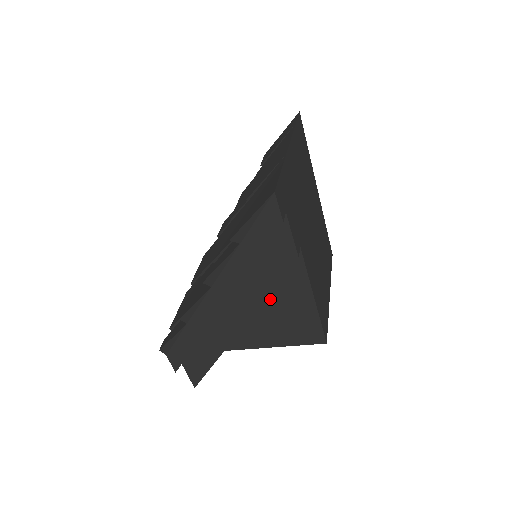
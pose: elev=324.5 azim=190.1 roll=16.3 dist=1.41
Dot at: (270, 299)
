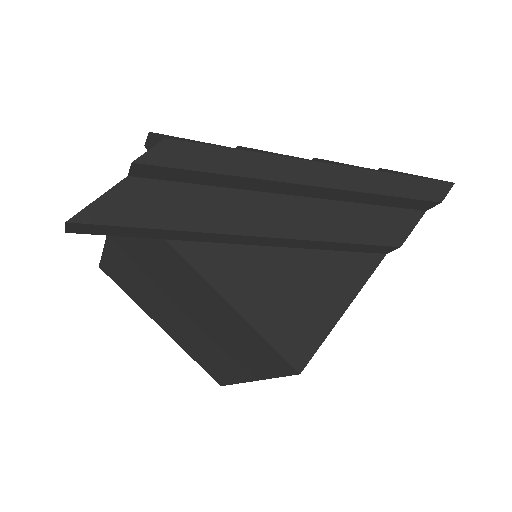
Dot at: (309, 260)
